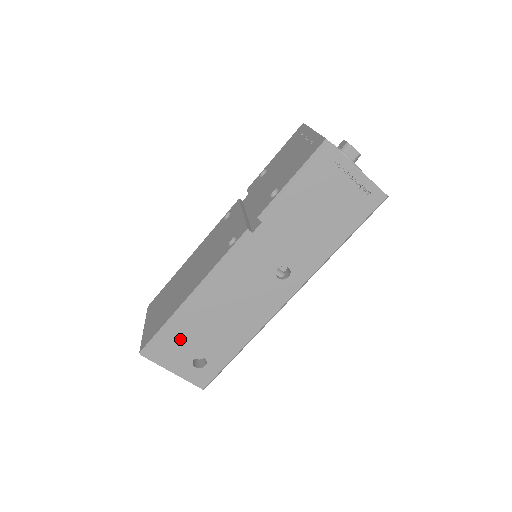
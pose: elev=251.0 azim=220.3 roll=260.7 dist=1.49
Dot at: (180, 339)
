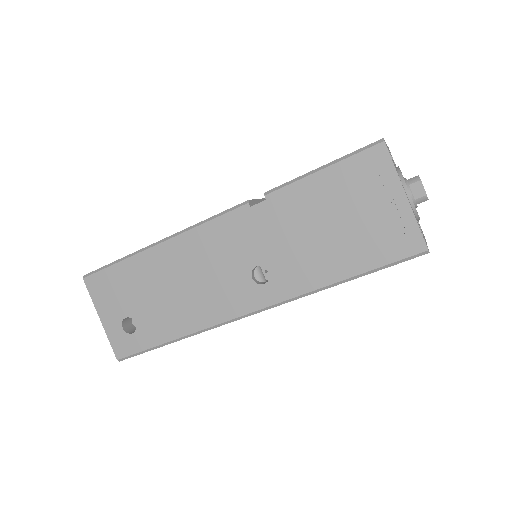
Dot at: (125, 285)
